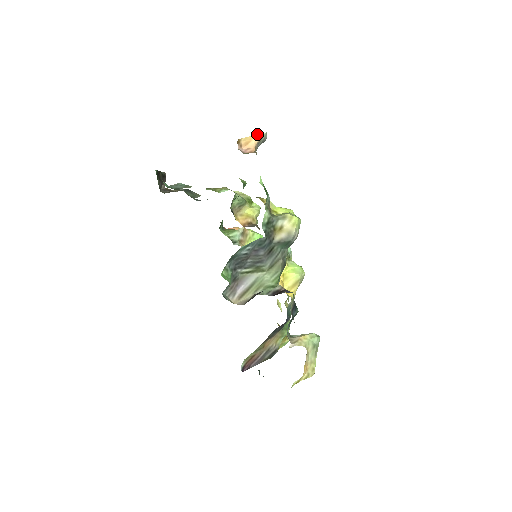
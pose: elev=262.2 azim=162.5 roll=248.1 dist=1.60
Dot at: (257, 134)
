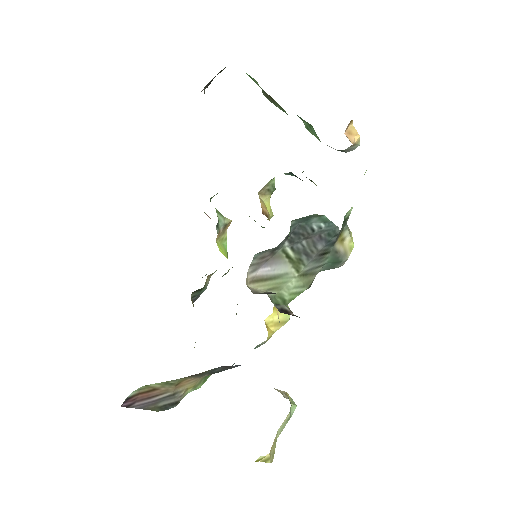
Dot at: occluded
